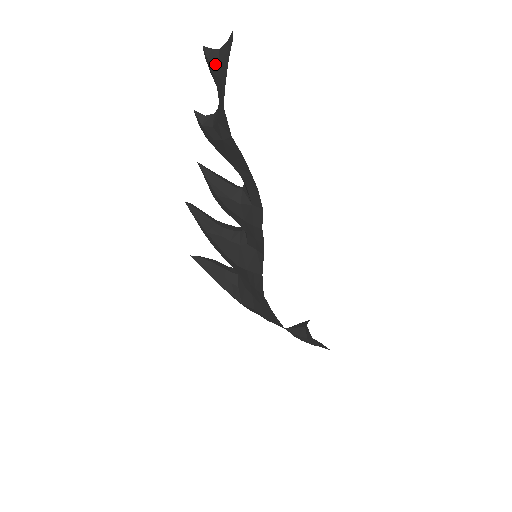
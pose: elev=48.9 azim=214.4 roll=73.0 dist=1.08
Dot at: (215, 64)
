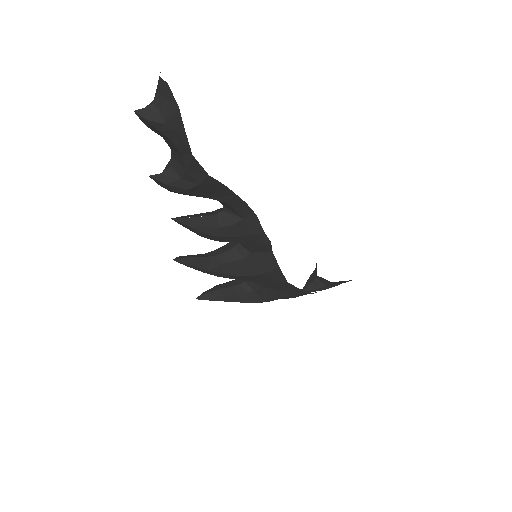
Dot at: (160, 121)
